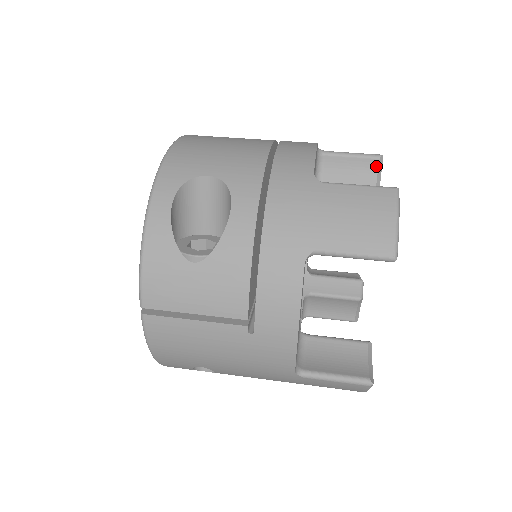
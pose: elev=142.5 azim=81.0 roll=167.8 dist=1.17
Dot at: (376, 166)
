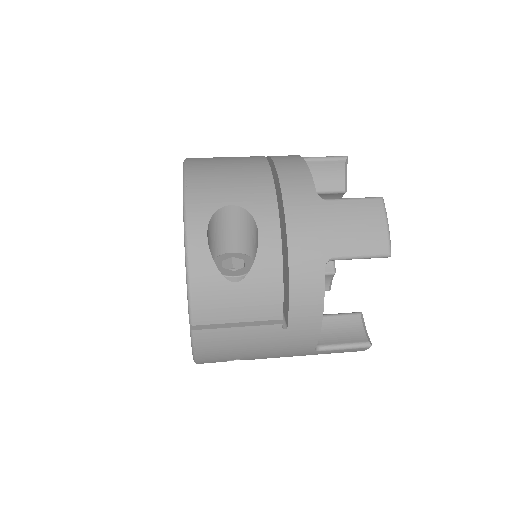
Dot at: (343, 166)
